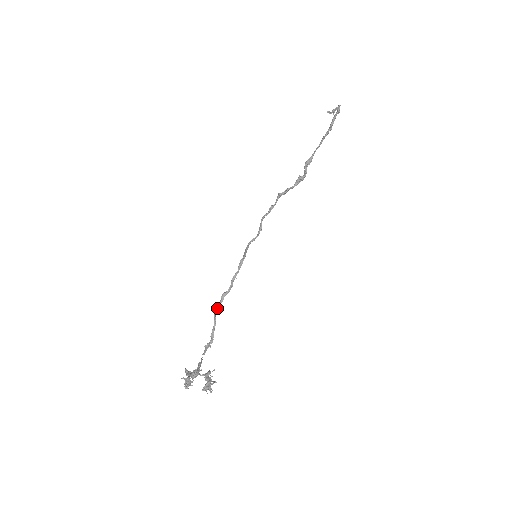
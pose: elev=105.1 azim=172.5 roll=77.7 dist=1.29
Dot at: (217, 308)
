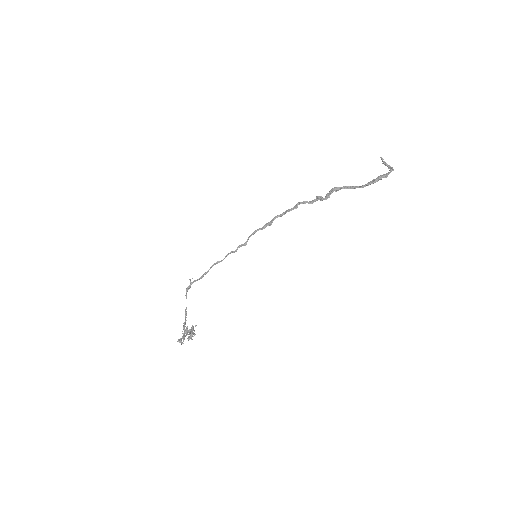
Dot at: (208, 271)
